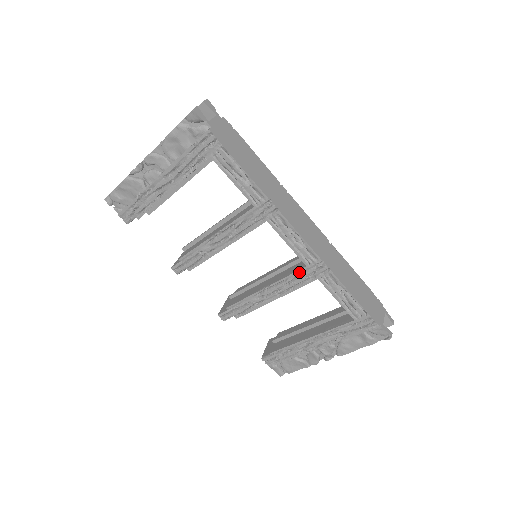
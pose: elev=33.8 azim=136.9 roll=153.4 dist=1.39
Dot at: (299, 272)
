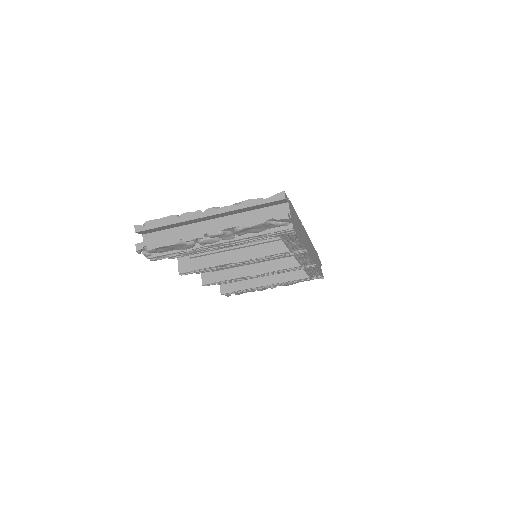
Dot at: (293, 268)
